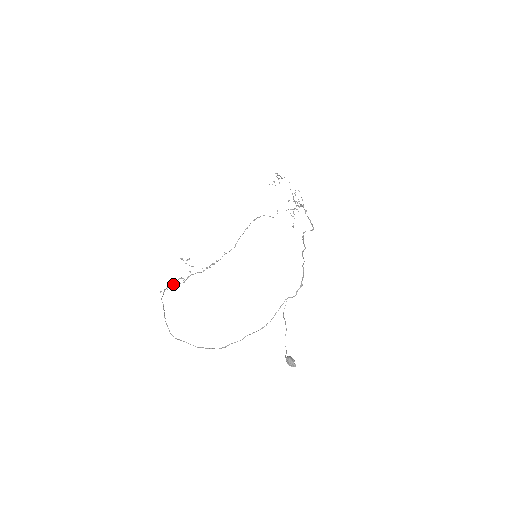
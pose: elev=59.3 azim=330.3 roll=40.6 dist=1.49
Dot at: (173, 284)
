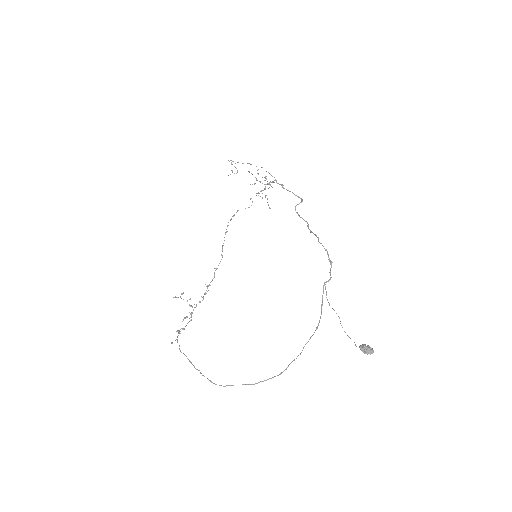
Dot at: (181, 328)
